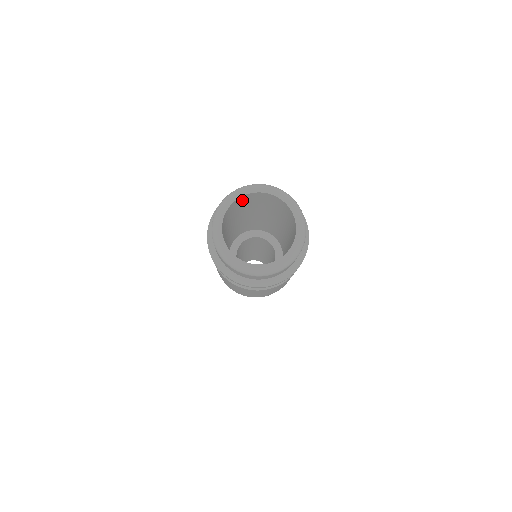
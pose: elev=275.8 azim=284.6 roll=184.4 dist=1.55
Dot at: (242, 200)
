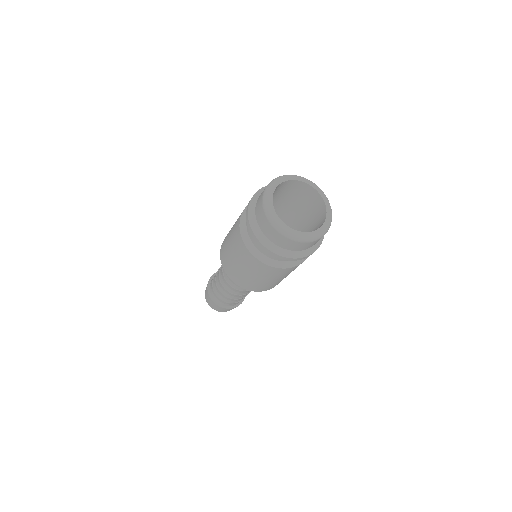
Dot at: (294, 186)
